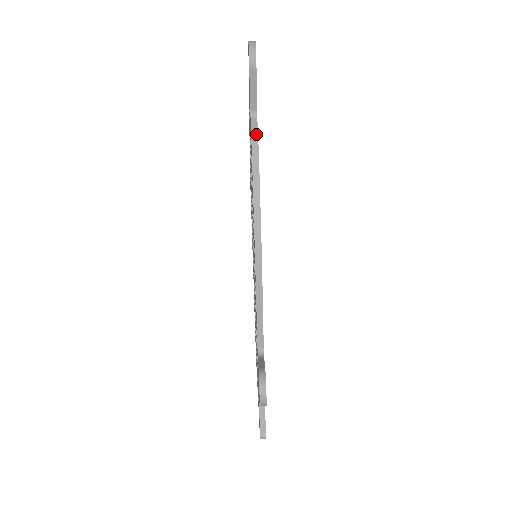
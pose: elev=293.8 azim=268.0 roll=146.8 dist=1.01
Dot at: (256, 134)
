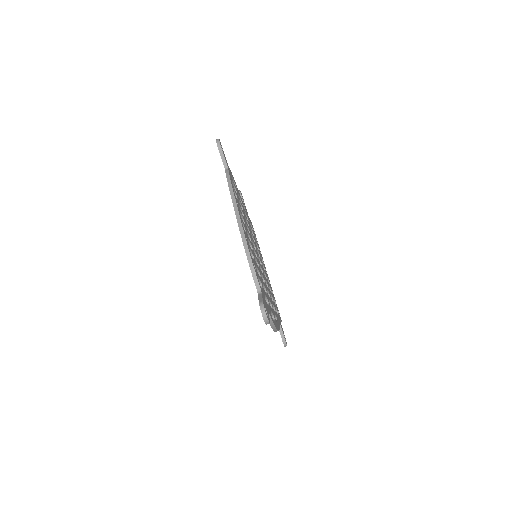
Dot at: (271, 320)
